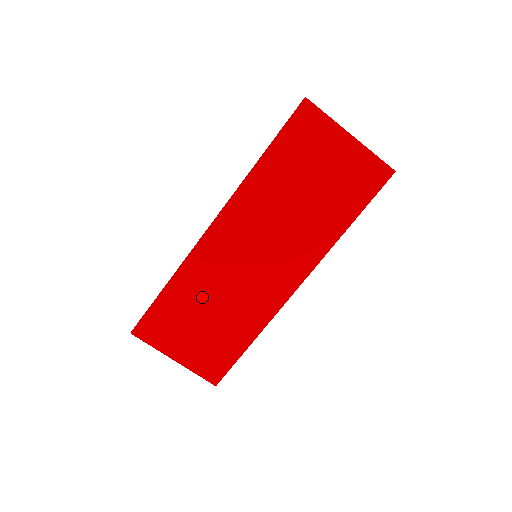
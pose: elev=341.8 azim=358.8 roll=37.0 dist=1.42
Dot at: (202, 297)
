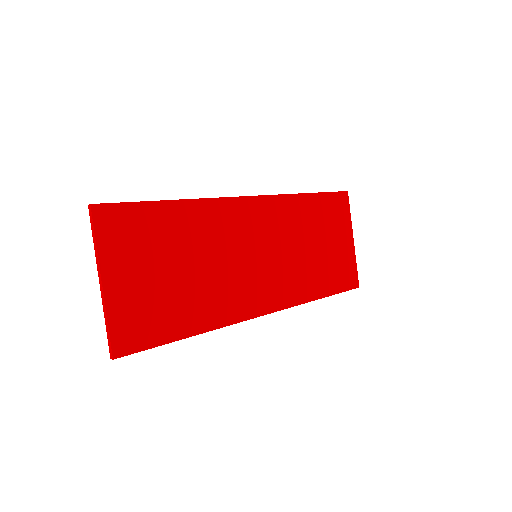
Dot at: (193, 244)
